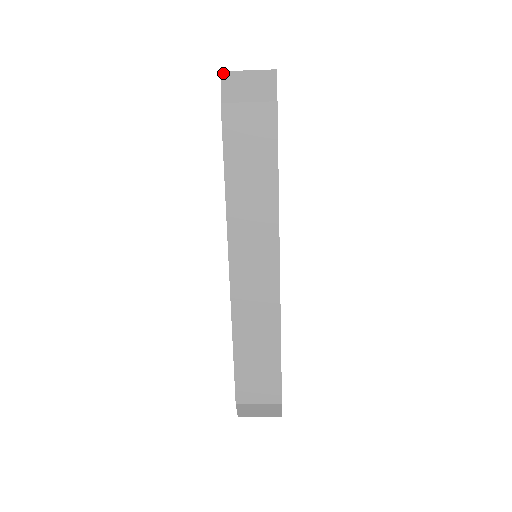
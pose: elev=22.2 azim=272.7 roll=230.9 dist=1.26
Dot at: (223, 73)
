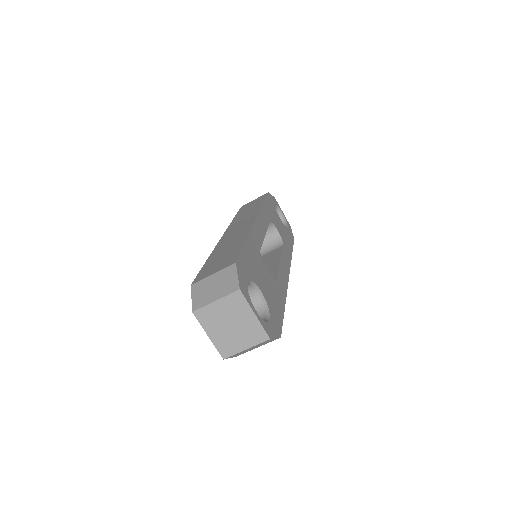
Dot at: occluded
